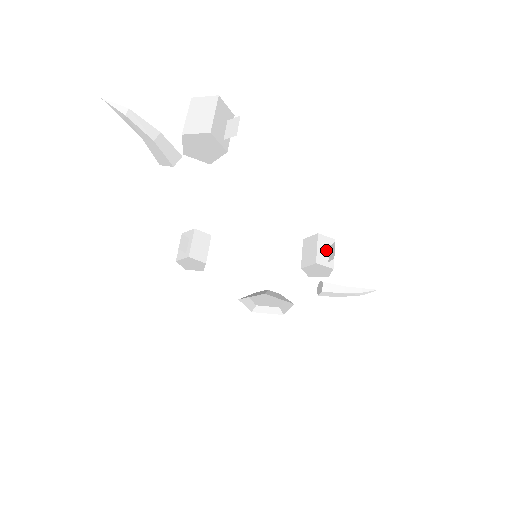
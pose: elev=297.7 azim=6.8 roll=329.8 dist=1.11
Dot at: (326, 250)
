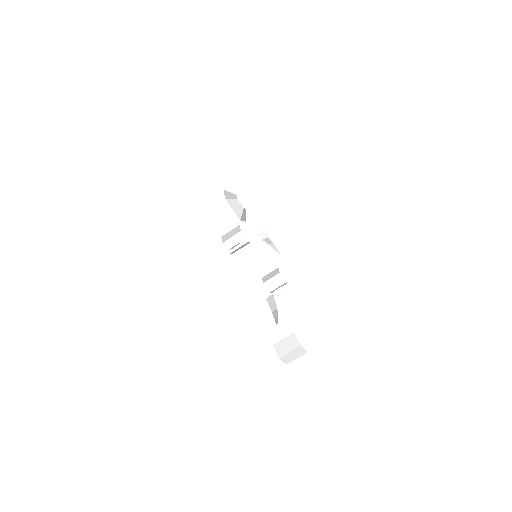
Dot at: (280, 287)
